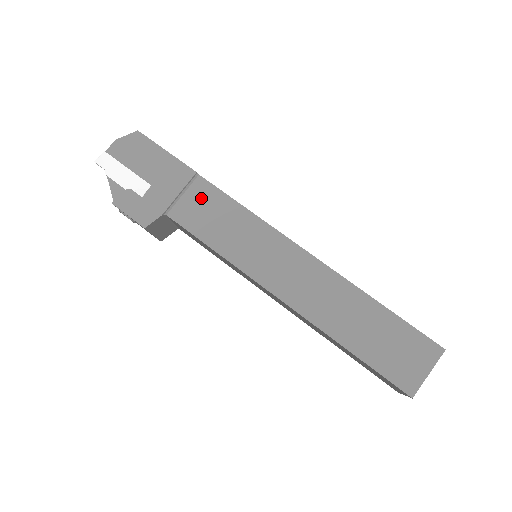
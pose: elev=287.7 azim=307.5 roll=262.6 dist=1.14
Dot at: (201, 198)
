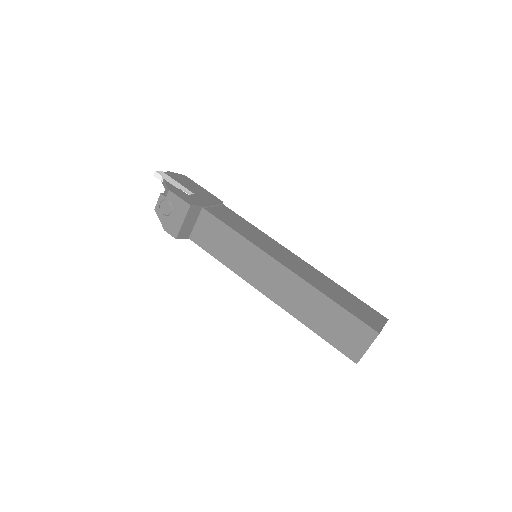
Dot at: (226, 212)
